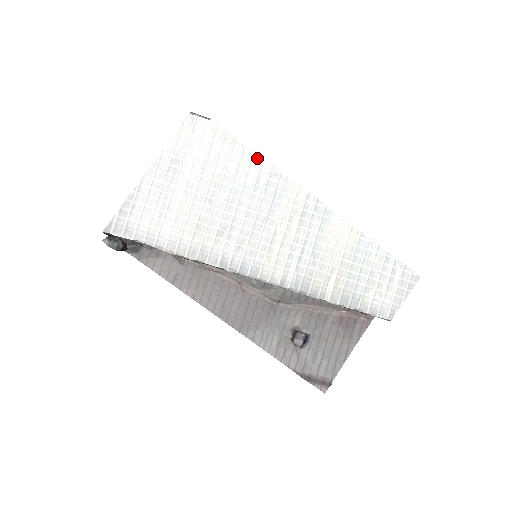
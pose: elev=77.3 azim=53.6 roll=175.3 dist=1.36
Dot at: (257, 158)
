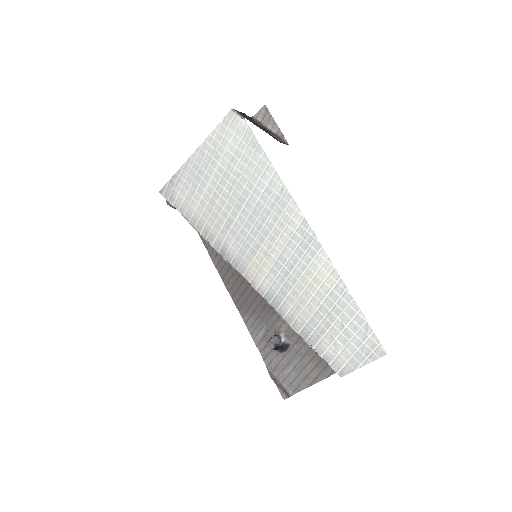
Dot at: (271, 168)
